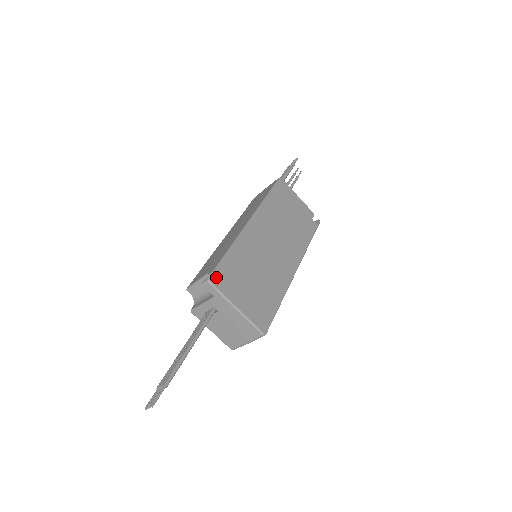
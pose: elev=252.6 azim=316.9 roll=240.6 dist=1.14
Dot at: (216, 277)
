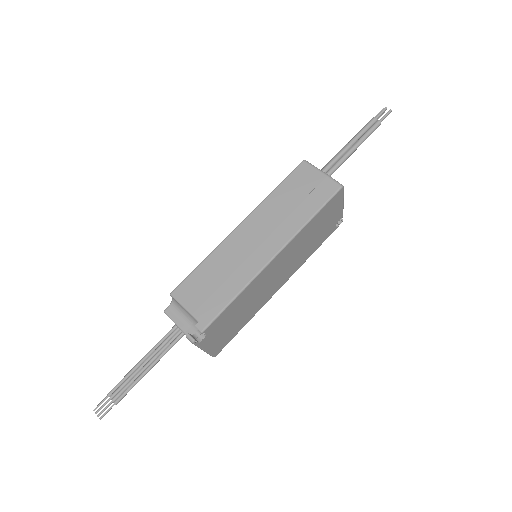
Dot at: (202, 333)
